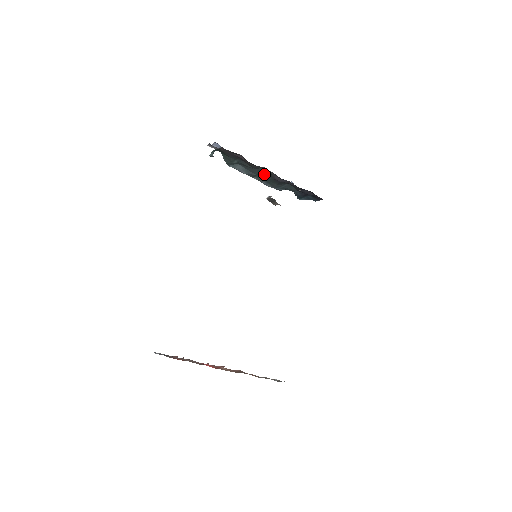
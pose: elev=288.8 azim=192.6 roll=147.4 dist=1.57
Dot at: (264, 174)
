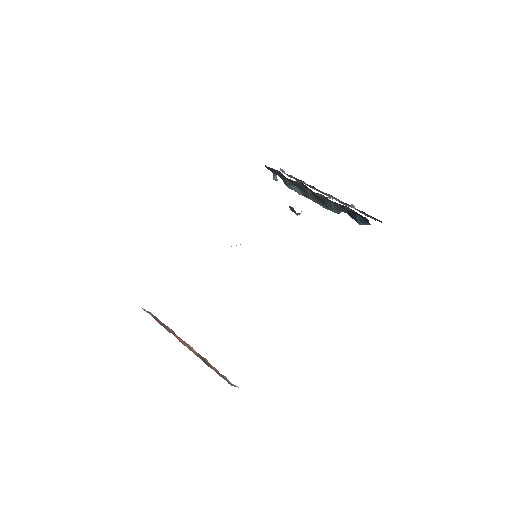
Dot at: (311, 192)
